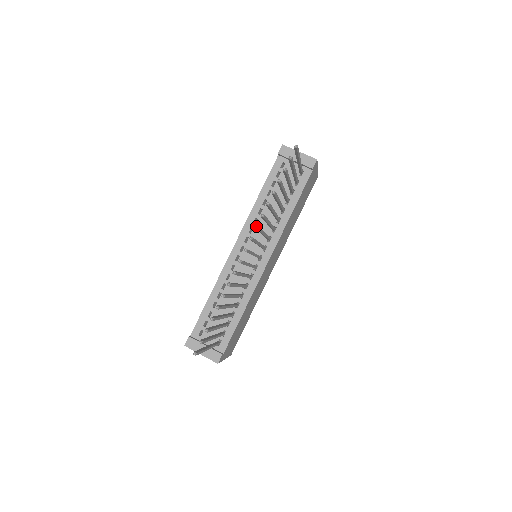
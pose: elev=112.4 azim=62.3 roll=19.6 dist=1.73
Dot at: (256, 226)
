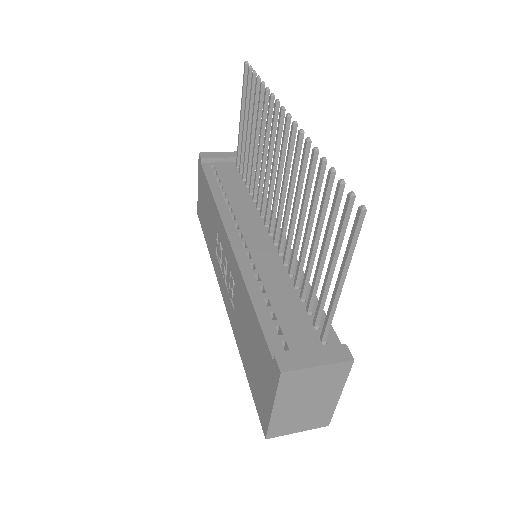
Dot at: (277, 99)
